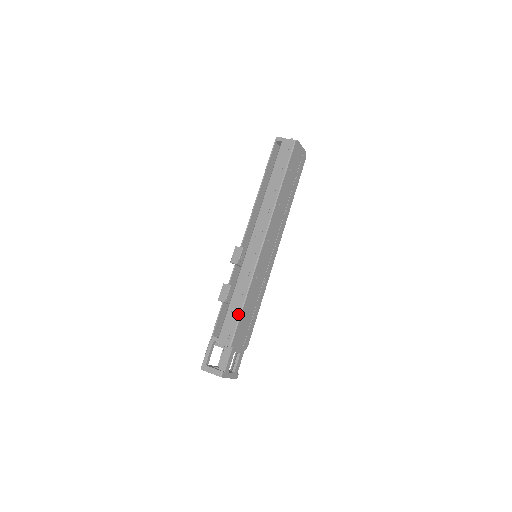
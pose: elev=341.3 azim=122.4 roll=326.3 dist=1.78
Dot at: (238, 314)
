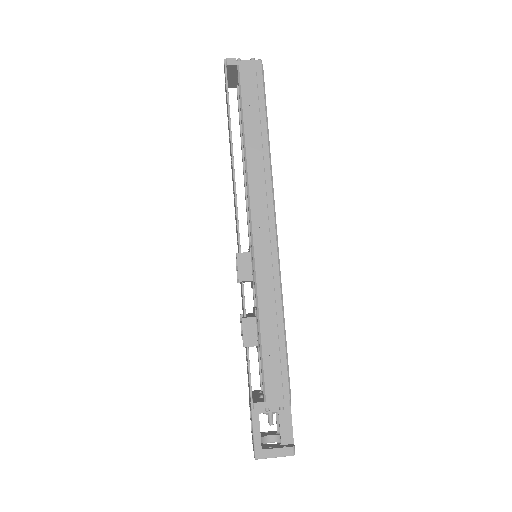
Dot at: (283, 355)
